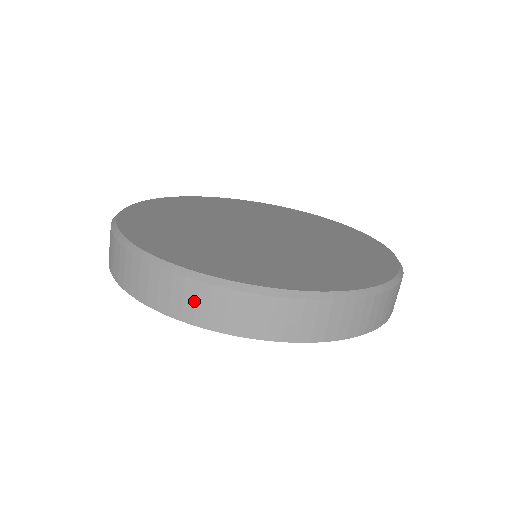
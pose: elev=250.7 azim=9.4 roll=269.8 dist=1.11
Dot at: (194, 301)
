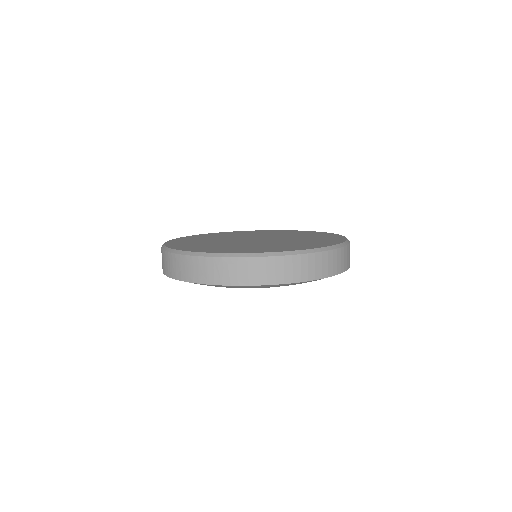
Dot at: (314, 265)
